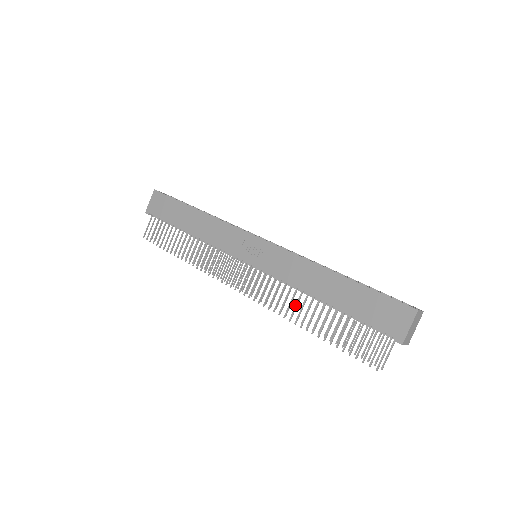
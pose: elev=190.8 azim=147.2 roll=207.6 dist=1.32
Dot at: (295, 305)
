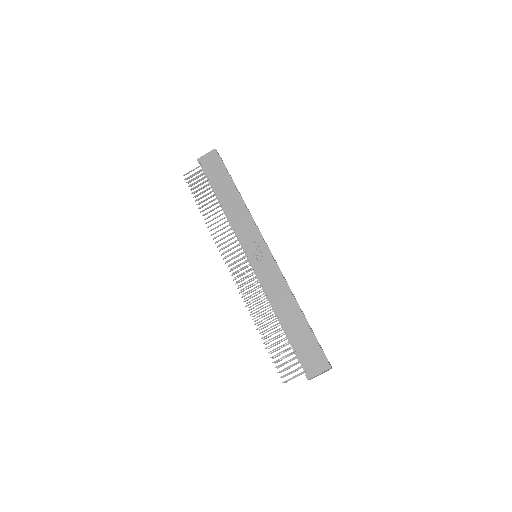
Dot at: (261, 309)
